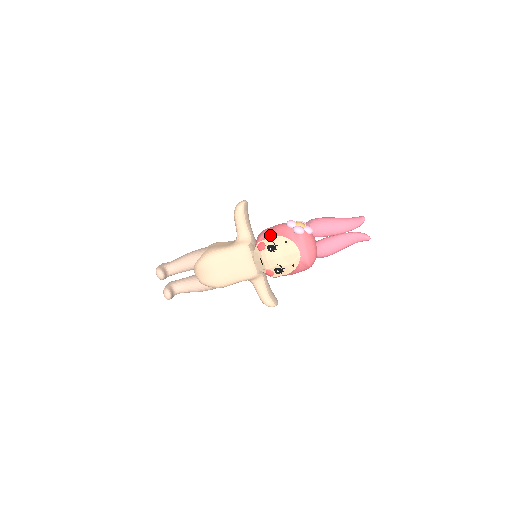
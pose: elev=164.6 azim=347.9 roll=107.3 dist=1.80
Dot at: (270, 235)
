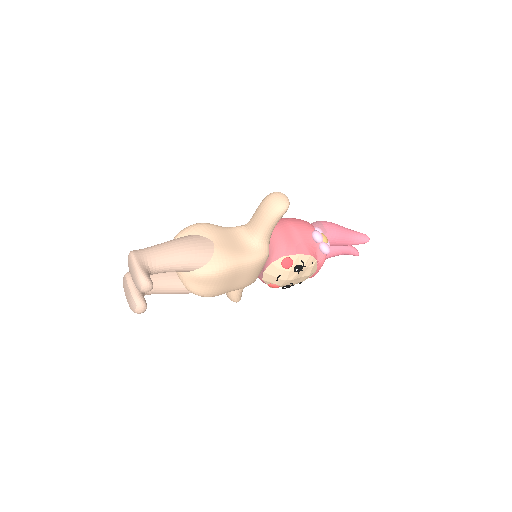
Dot at: (298, 250)
